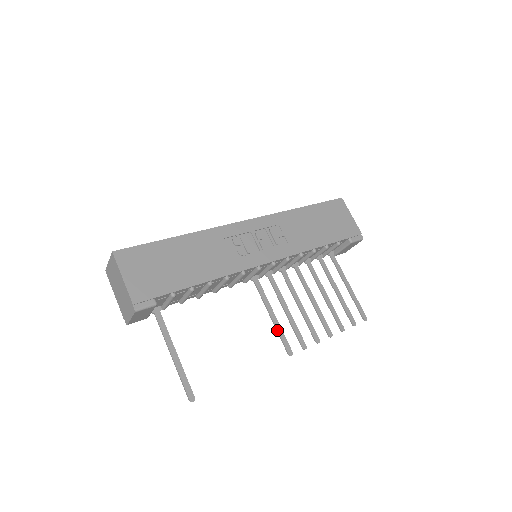
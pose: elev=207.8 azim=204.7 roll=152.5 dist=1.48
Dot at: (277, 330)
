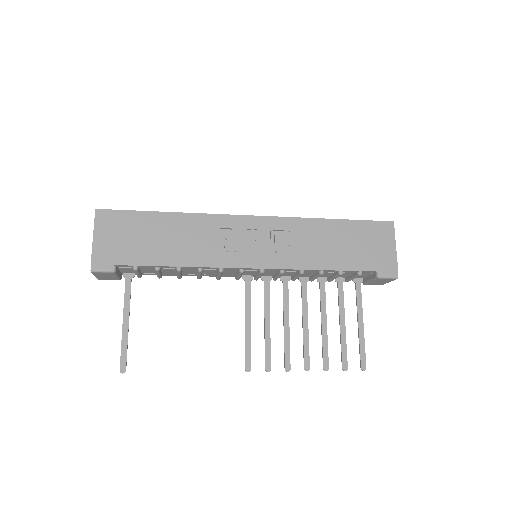
Dot at: (245, 340)
